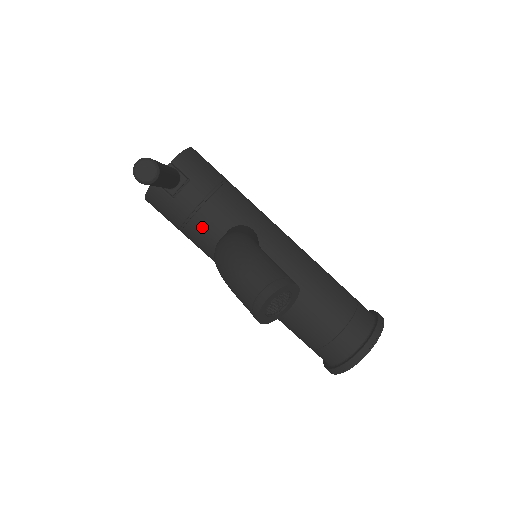
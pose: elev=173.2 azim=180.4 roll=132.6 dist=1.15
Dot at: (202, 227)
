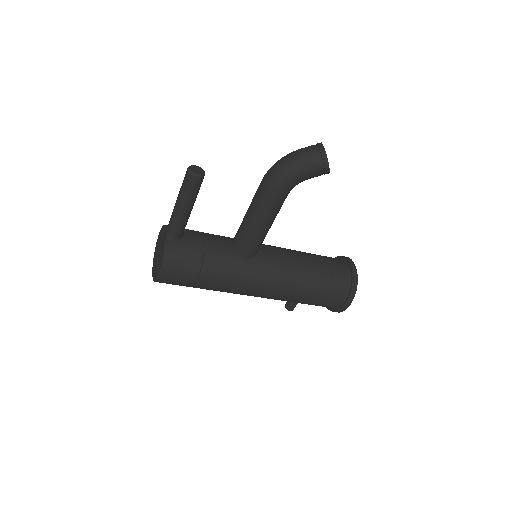
Dot at: (217, 251)
